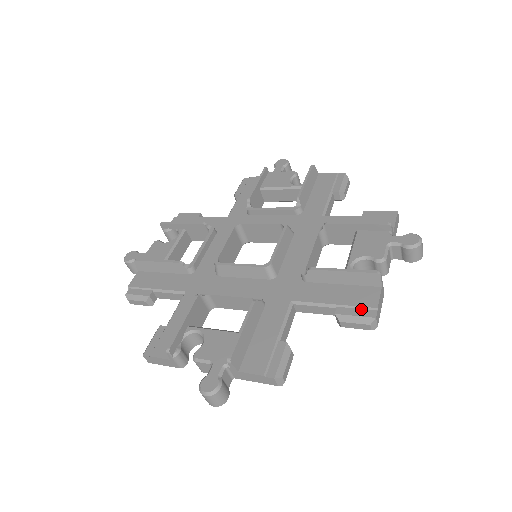
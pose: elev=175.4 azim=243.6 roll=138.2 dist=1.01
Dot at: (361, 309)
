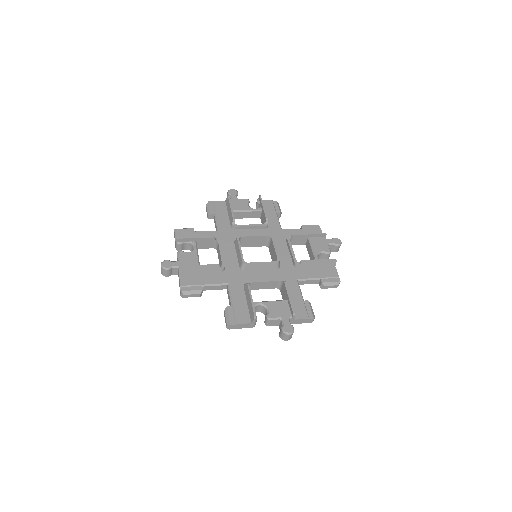
Dot at: (332, 278)
